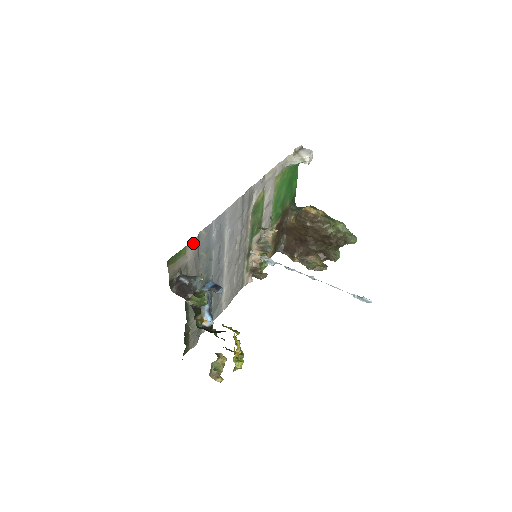
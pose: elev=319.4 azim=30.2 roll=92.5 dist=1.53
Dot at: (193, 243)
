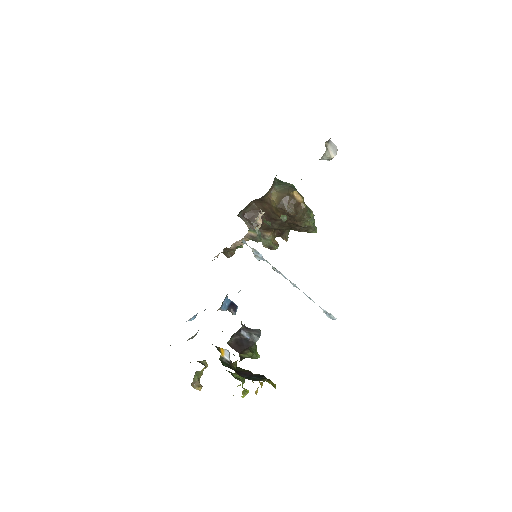
Dot at: occluded
